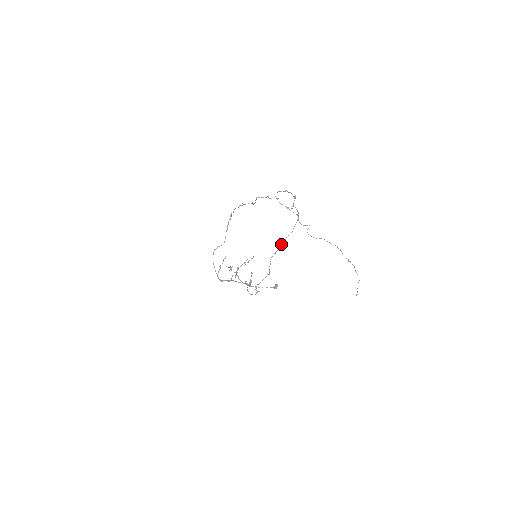
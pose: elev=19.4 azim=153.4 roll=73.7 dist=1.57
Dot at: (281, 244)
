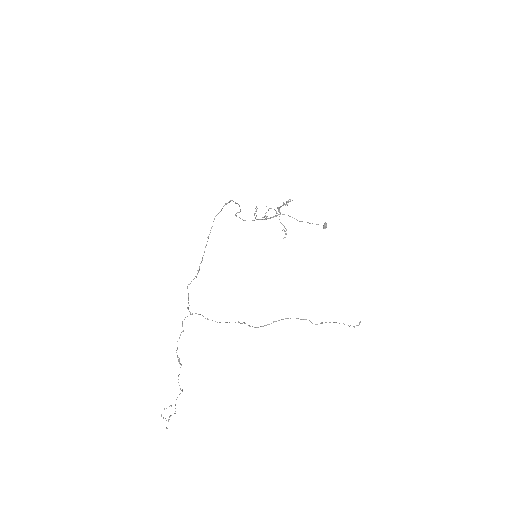
Dot at: occluded
